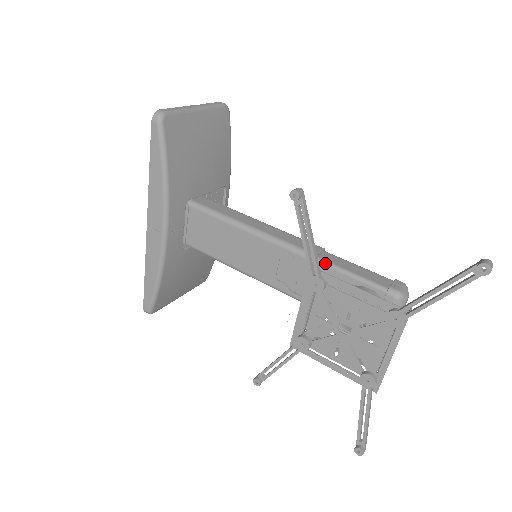
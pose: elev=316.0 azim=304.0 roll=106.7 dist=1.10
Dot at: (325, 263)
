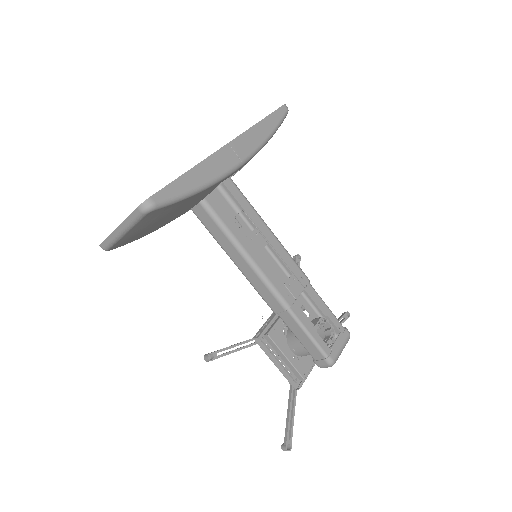
Dot at: occluded
